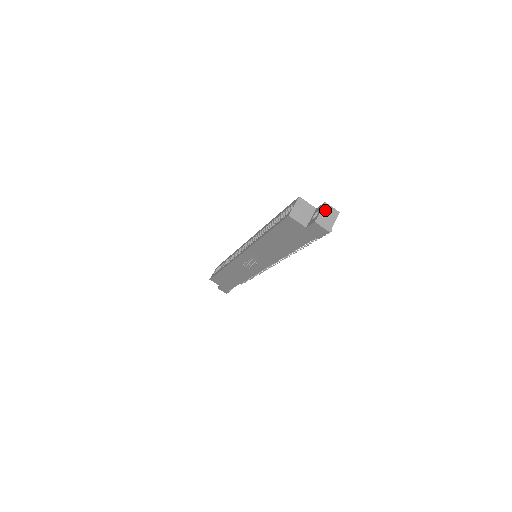
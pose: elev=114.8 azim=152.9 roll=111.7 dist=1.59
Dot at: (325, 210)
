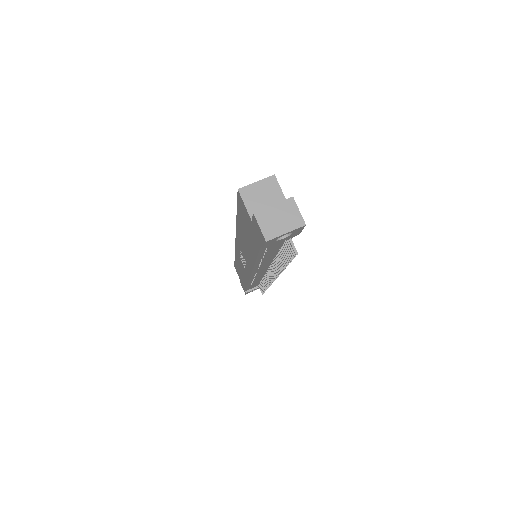
Dot at: (284, 207)
